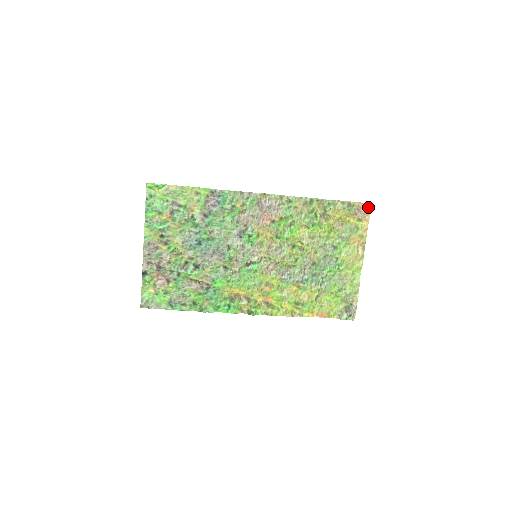
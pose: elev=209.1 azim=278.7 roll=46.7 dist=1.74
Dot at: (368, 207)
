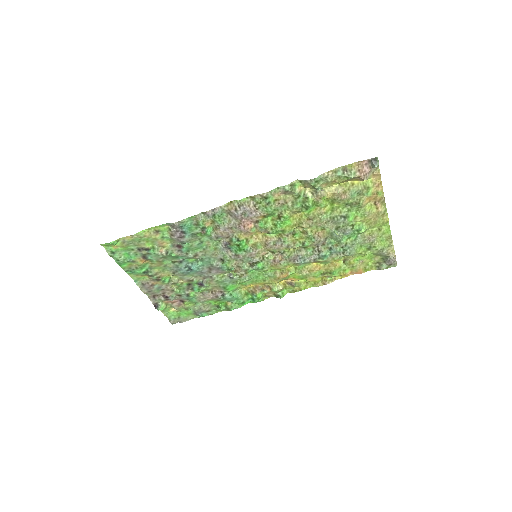
Dot at: (372, 164)
